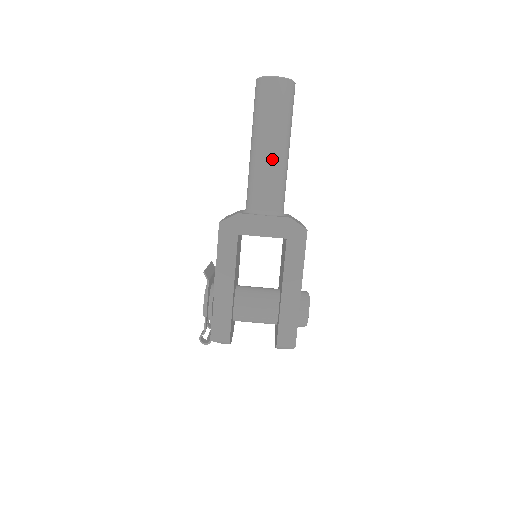
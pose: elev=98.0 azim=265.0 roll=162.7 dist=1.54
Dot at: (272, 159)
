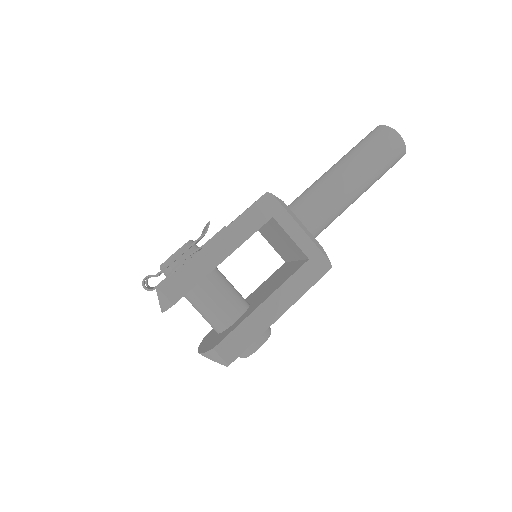
Dot at: (346, 189)
